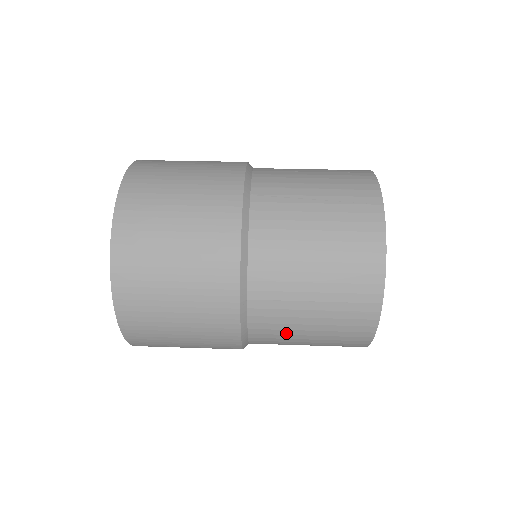
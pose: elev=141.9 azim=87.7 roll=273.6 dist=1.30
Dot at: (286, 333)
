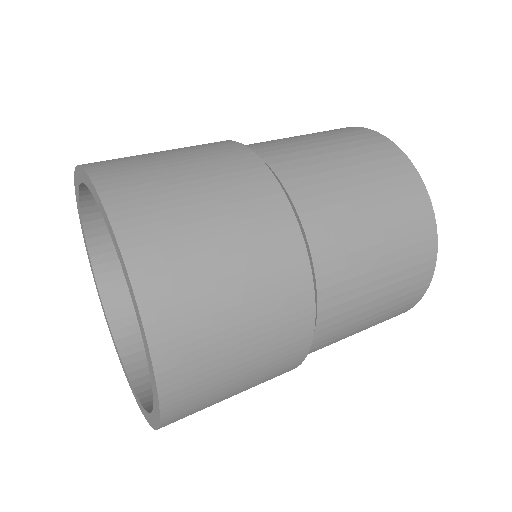
Dot at: (354, 248)
